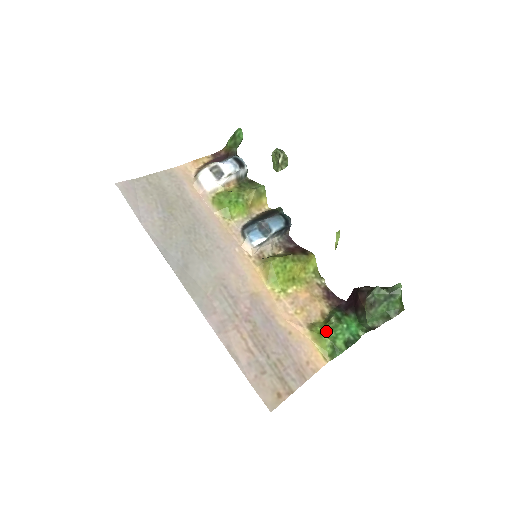
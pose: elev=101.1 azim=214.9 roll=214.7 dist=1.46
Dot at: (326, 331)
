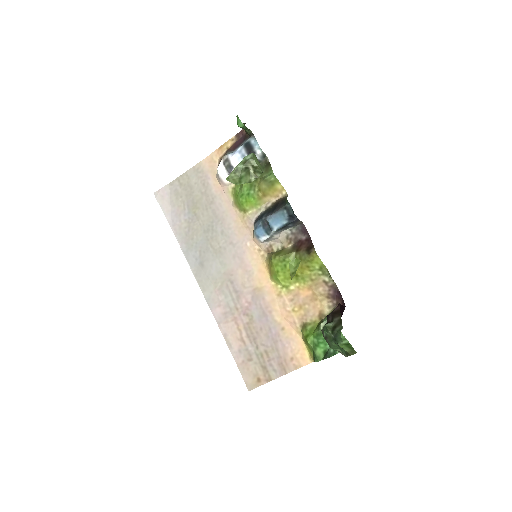
Dot at: (312, 336)
